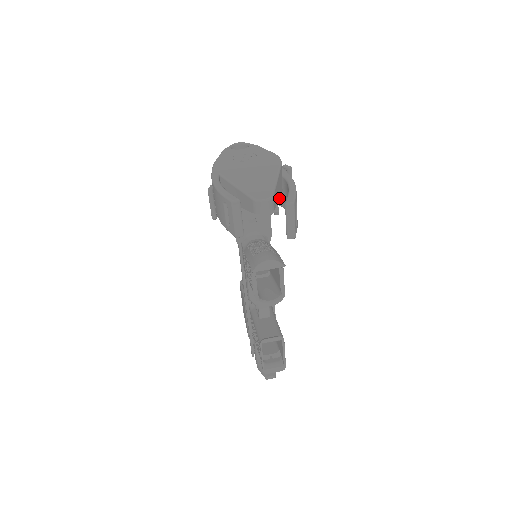
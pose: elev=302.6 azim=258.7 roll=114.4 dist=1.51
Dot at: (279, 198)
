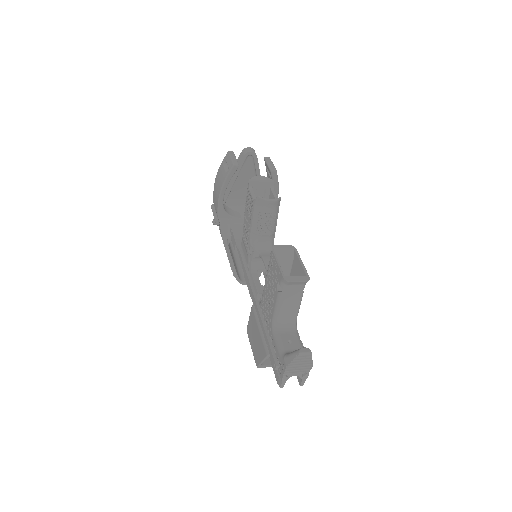
Dot at: occluded
